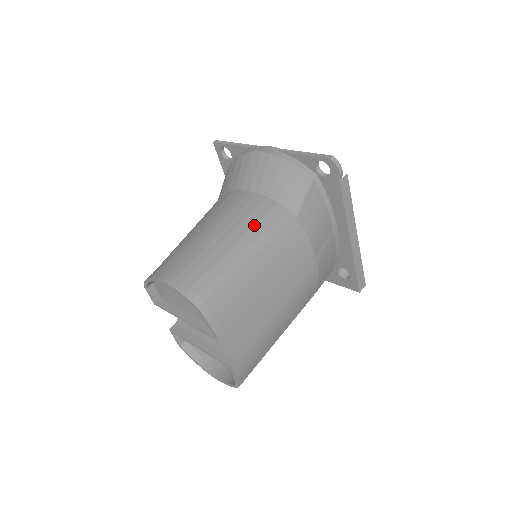
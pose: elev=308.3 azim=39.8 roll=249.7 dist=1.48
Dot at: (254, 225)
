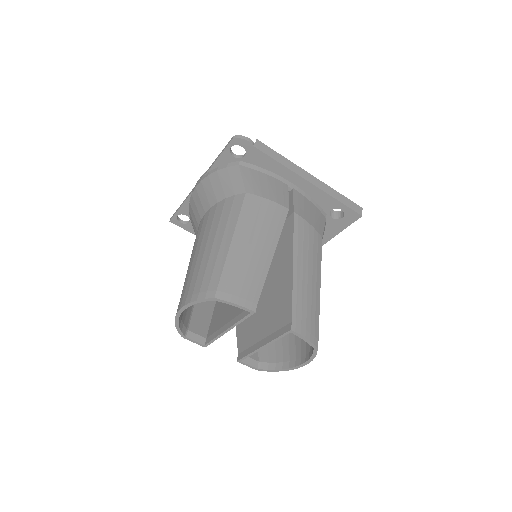
Dot at: (219, 223)
